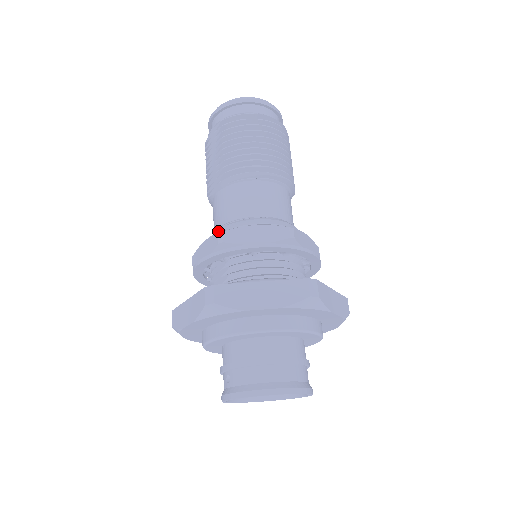
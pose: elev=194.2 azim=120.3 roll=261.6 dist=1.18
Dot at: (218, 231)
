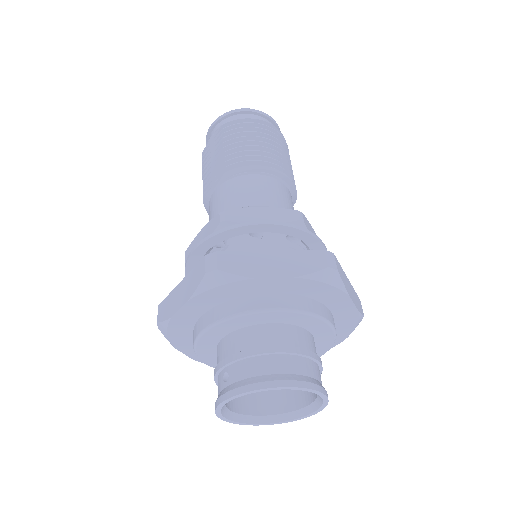
Dot at: occluded
